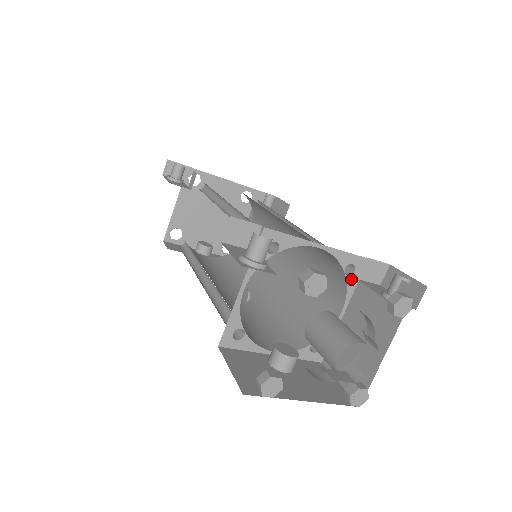
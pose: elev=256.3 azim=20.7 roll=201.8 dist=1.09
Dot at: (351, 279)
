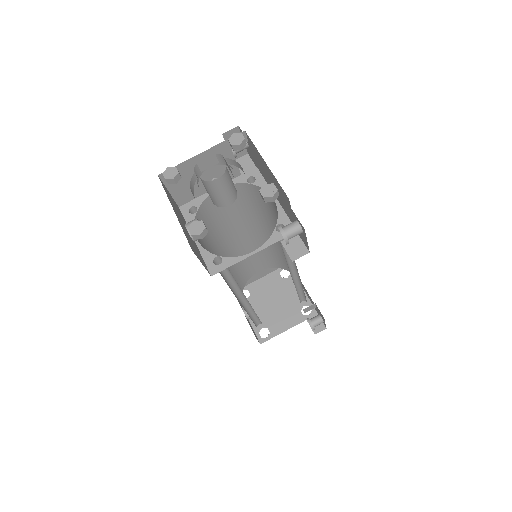
Dot at: (276, 235)
